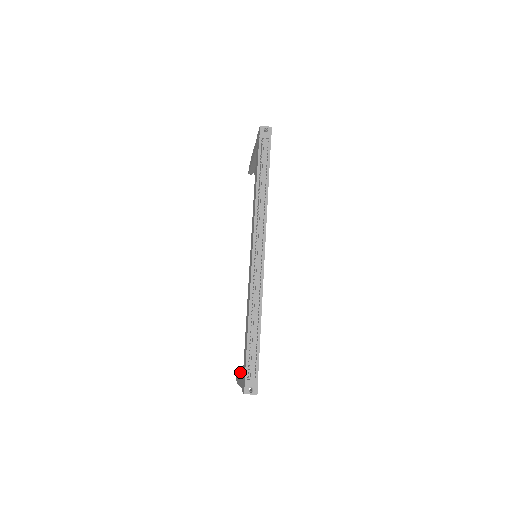
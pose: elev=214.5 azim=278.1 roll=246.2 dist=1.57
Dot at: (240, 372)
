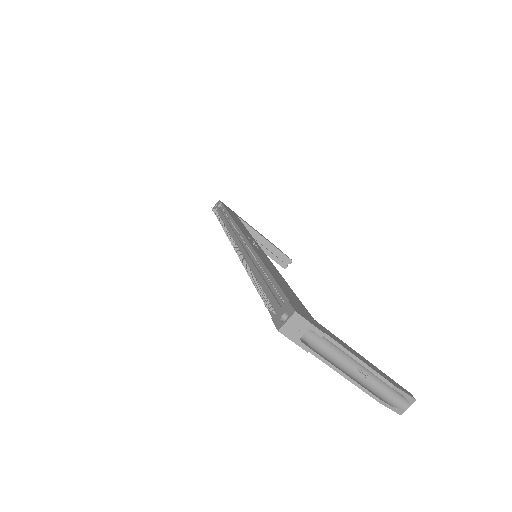
Dot at: occluded
